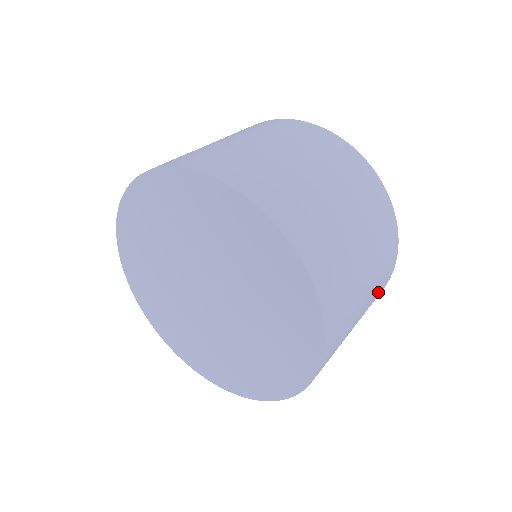
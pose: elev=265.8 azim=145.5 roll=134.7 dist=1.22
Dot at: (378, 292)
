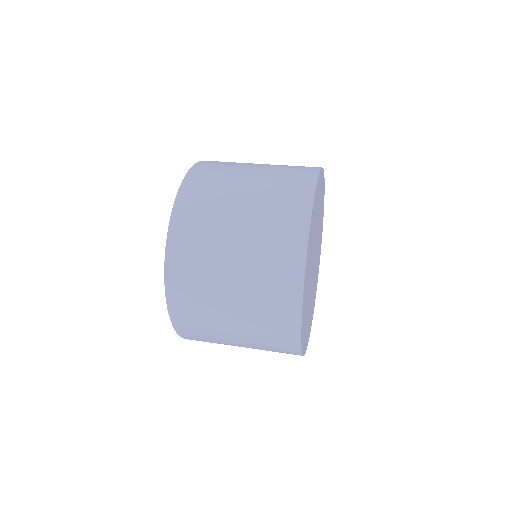
Dot at: occluded
